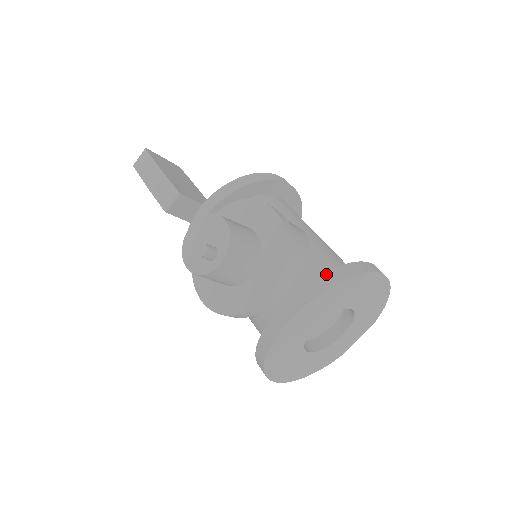
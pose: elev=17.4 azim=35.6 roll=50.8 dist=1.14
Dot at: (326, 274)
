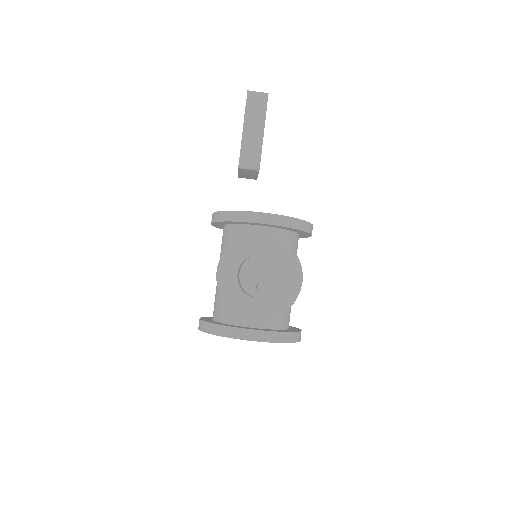
Dot at: (287, 333)
